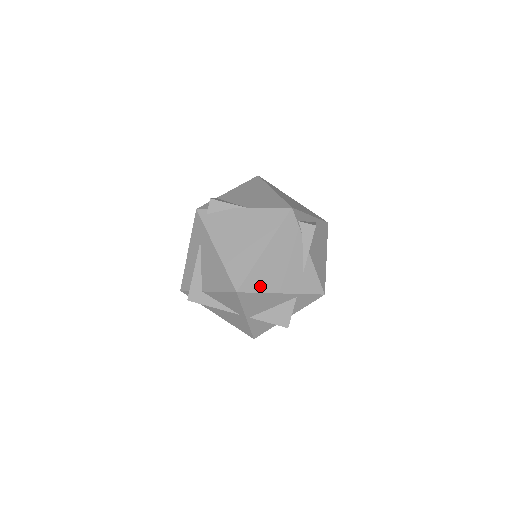
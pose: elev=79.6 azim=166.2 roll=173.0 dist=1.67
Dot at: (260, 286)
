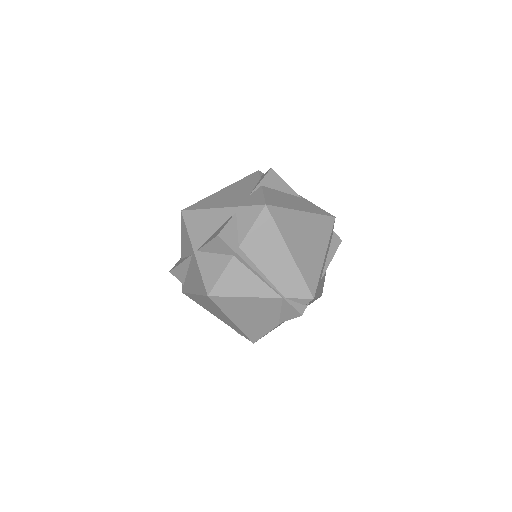
Dot at: (203, 206)
